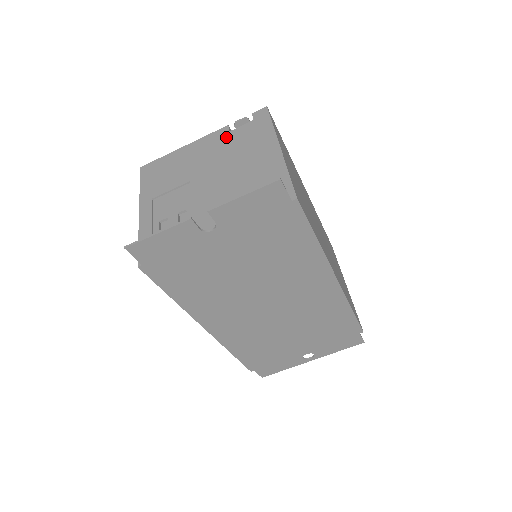
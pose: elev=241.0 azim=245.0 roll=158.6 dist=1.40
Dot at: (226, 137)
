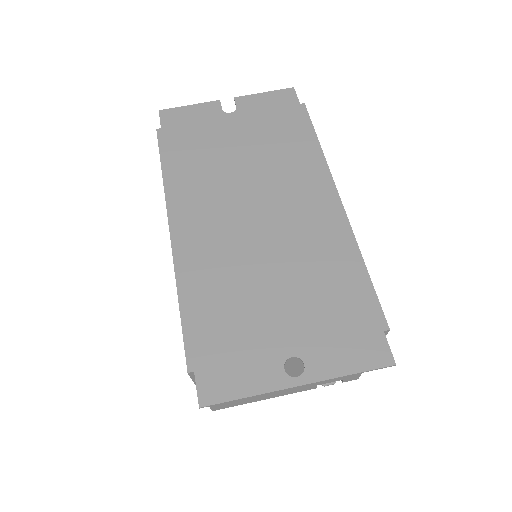
Dot at: occluded
